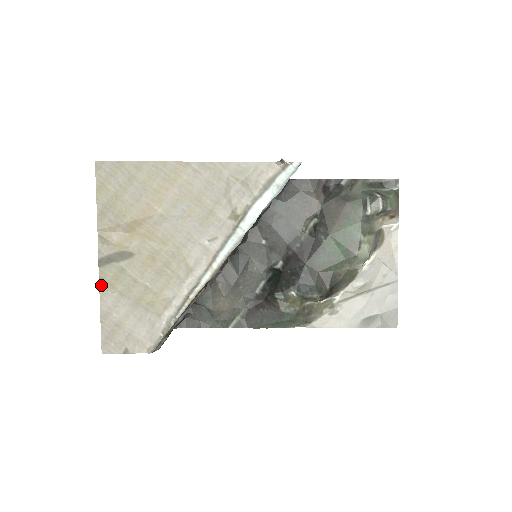
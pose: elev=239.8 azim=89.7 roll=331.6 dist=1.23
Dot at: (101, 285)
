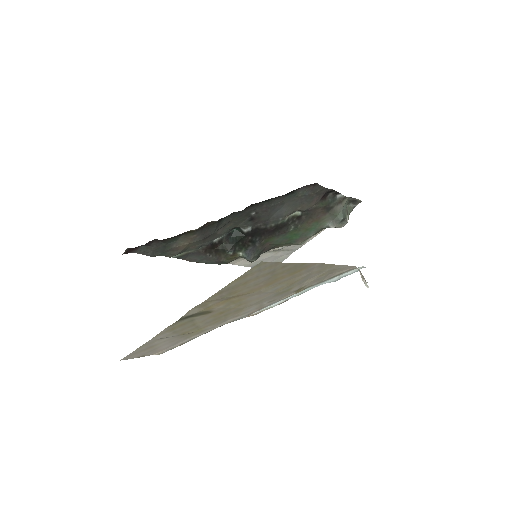
Dot at: (165, 330)
